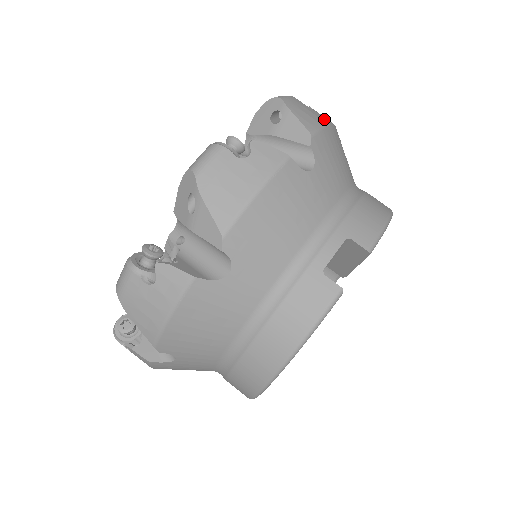
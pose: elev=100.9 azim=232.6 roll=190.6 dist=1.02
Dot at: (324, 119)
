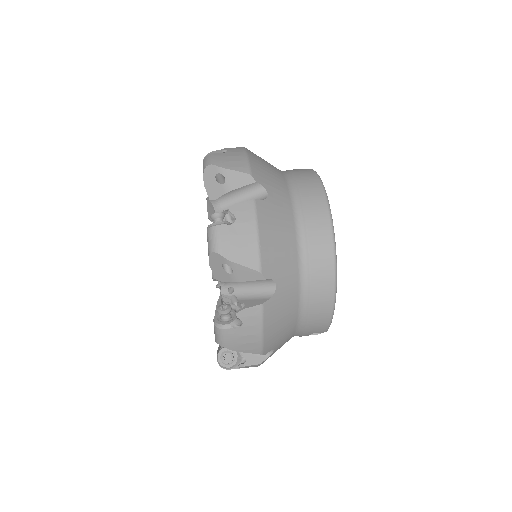
Dot at: occluded
